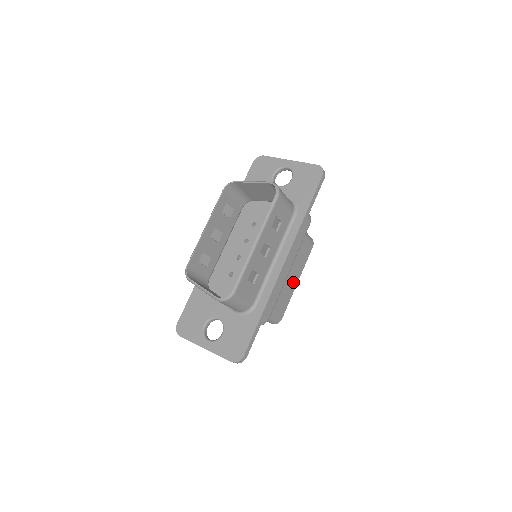
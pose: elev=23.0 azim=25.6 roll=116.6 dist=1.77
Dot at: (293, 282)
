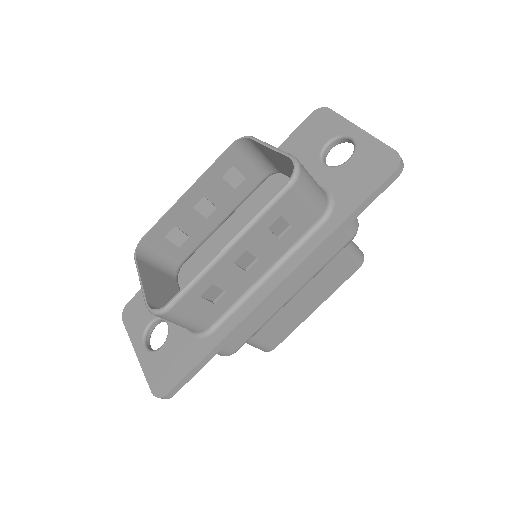
Dot at: (307, 307)
